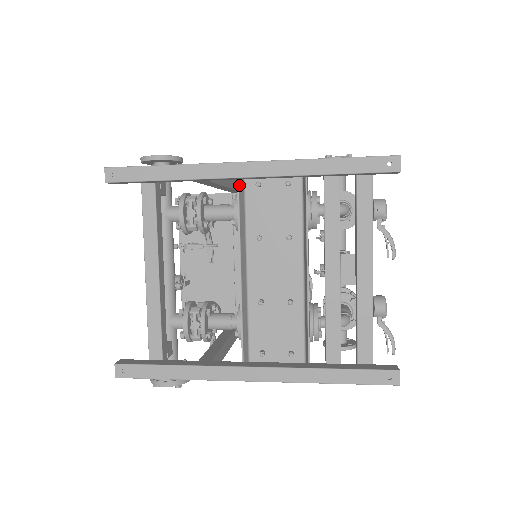
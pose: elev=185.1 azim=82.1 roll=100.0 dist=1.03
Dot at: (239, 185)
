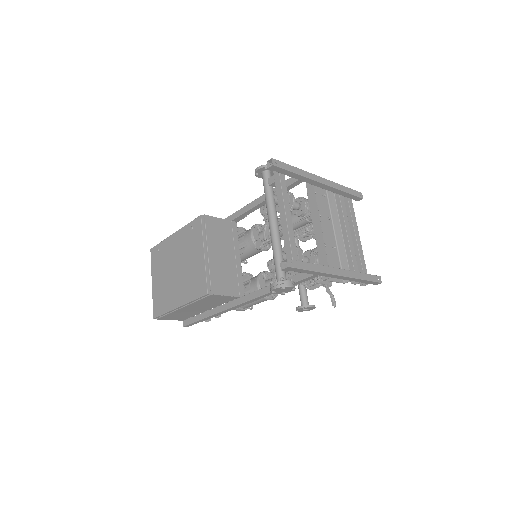
Dot at: occluded
